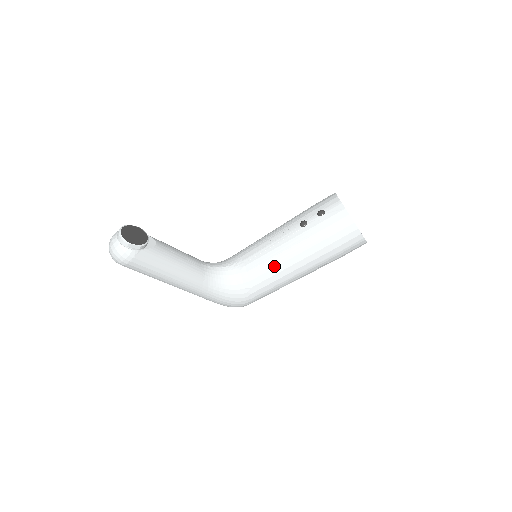
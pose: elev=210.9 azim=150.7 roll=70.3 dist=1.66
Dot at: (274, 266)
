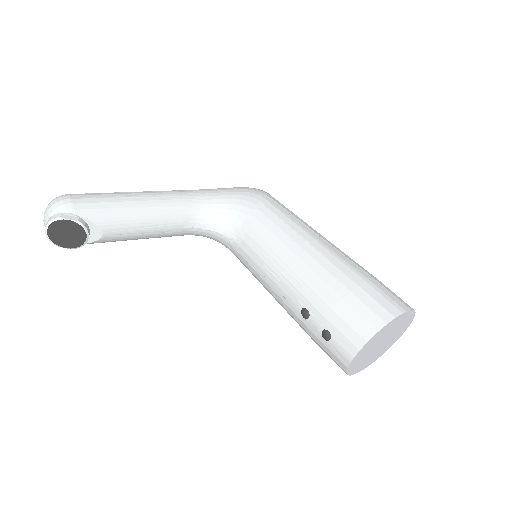
Dot at: occluded
